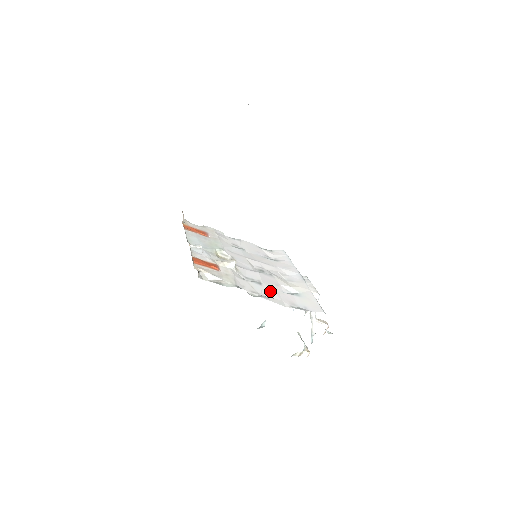
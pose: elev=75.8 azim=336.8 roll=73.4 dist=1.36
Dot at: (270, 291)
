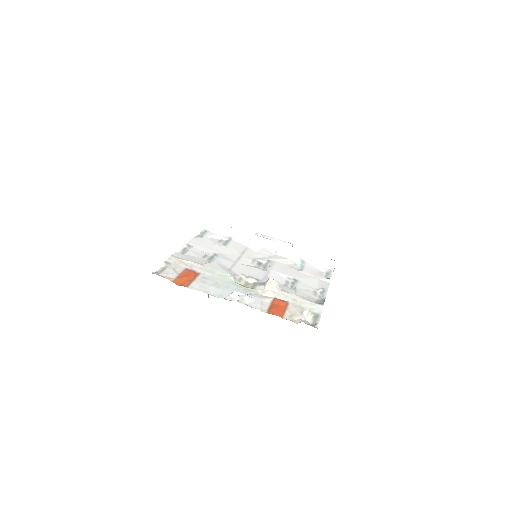
Dot at: (306, 280)
